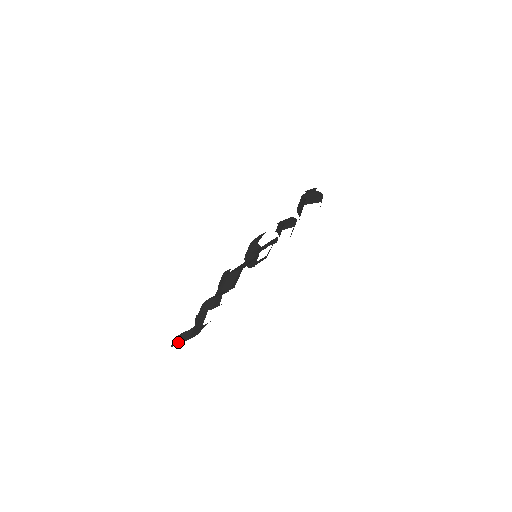
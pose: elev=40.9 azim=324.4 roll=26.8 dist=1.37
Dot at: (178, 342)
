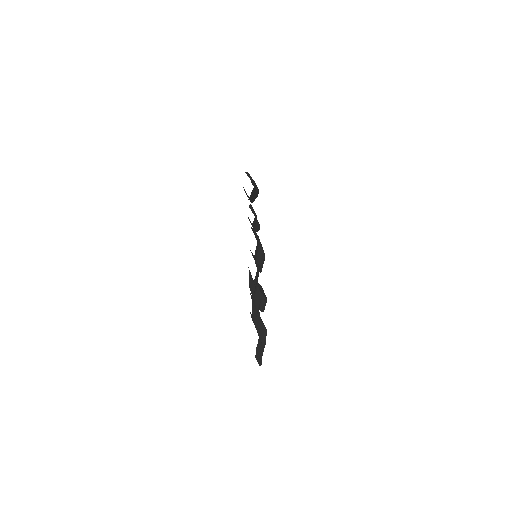
Dot at: (258, 356)
